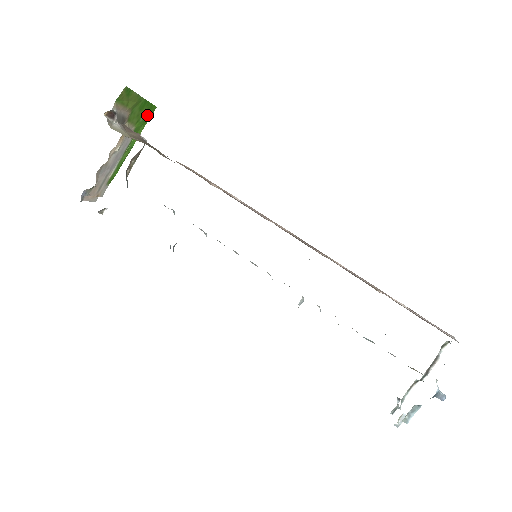
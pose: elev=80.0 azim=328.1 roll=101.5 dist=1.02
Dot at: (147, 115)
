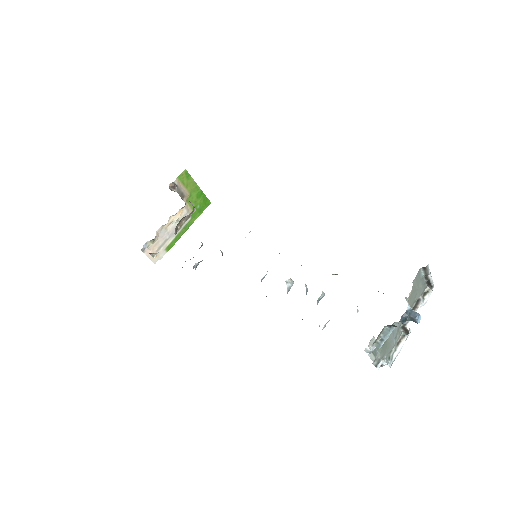
Dot at: (203, 206)
